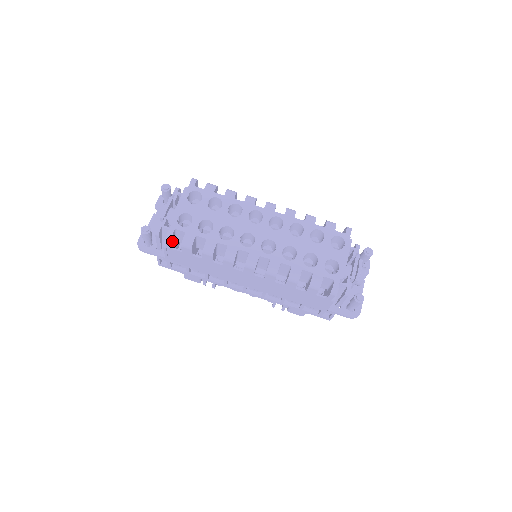
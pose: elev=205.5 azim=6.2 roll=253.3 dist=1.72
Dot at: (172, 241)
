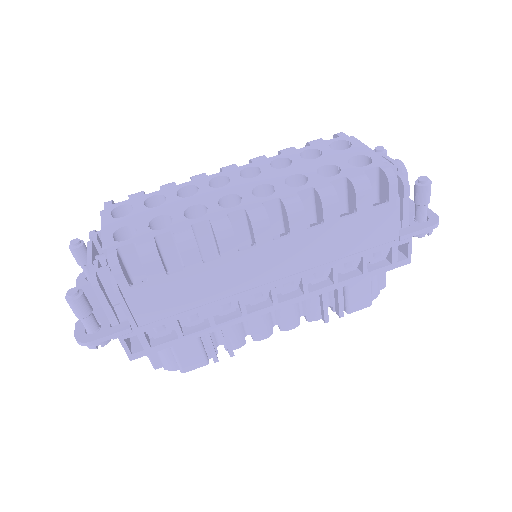
Dot at: (123, 272)
